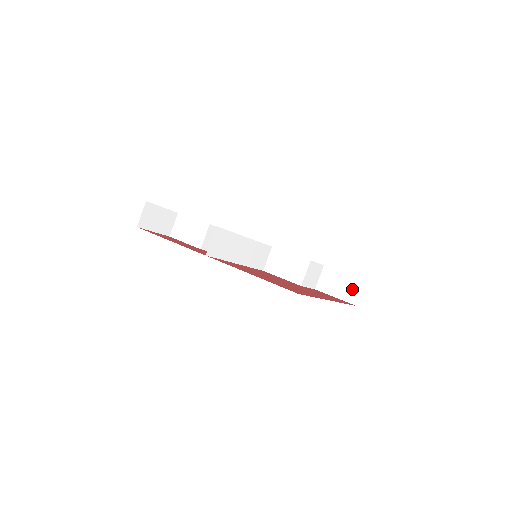
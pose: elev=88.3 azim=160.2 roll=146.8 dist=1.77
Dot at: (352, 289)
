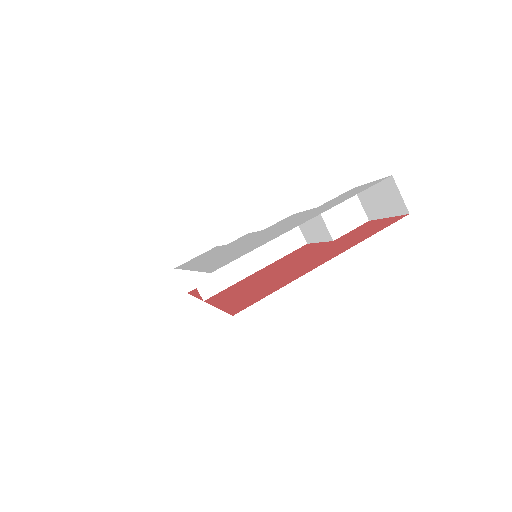
Dot at: (390, 196)
